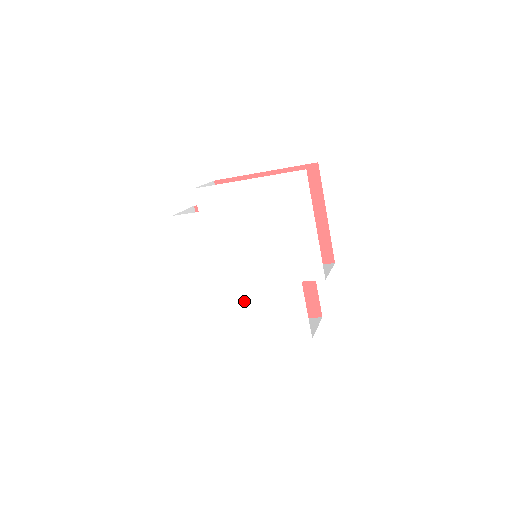
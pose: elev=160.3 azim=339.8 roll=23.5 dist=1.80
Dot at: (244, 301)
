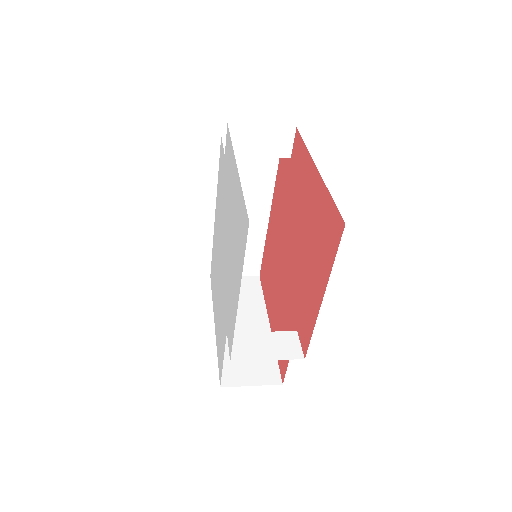
Dot at: (218, 284)
